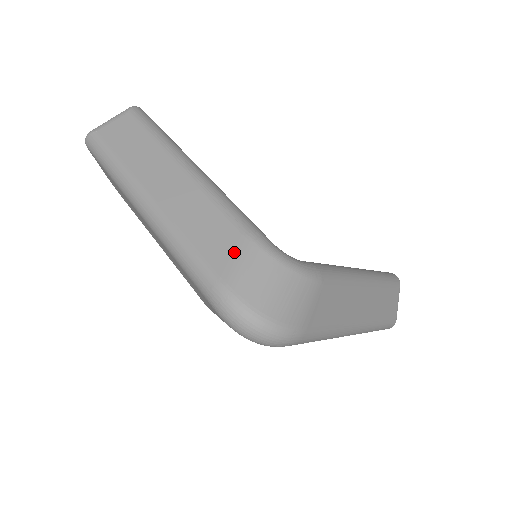
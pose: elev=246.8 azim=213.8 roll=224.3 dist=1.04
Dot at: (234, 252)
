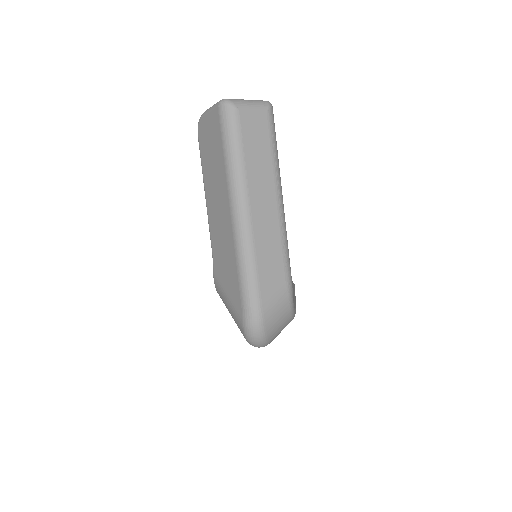
Dot at: (276, 293)
